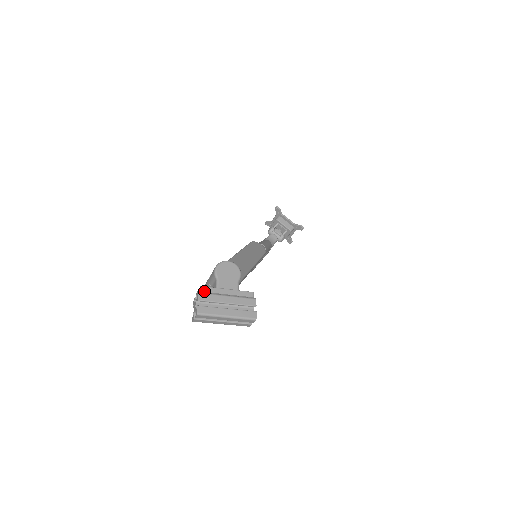
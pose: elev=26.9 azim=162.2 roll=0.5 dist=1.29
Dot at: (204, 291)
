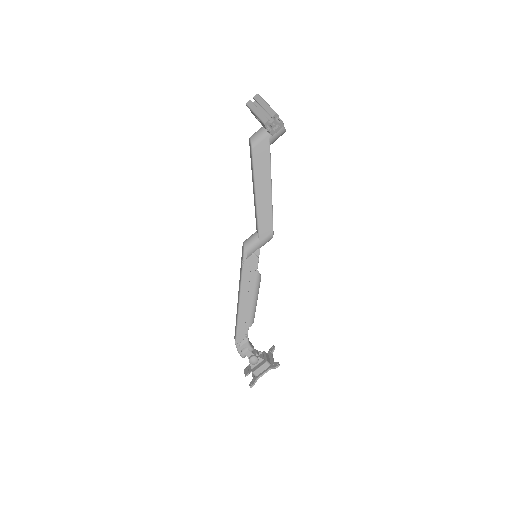
Dot at: occluded
